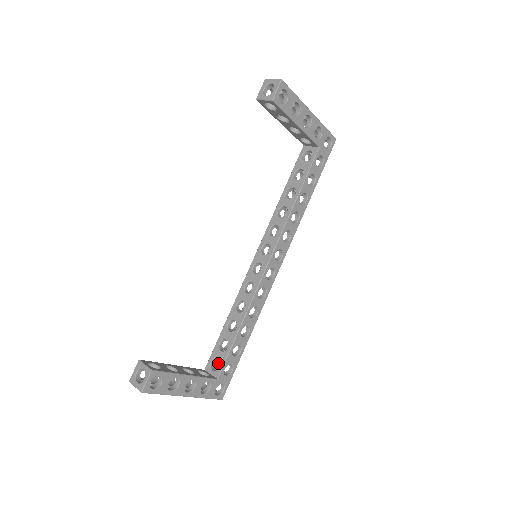
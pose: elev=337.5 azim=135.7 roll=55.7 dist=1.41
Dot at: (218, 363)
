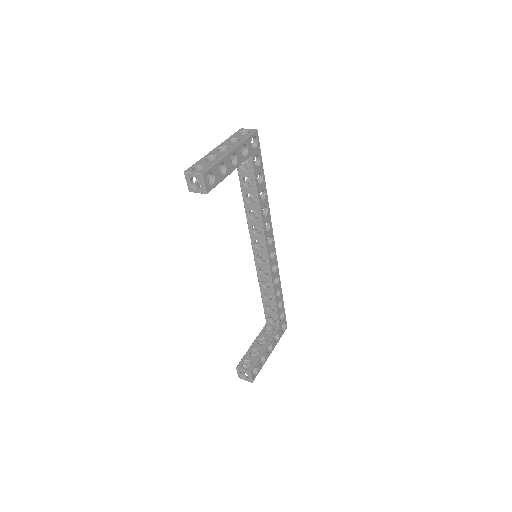
Dot at: occluded
